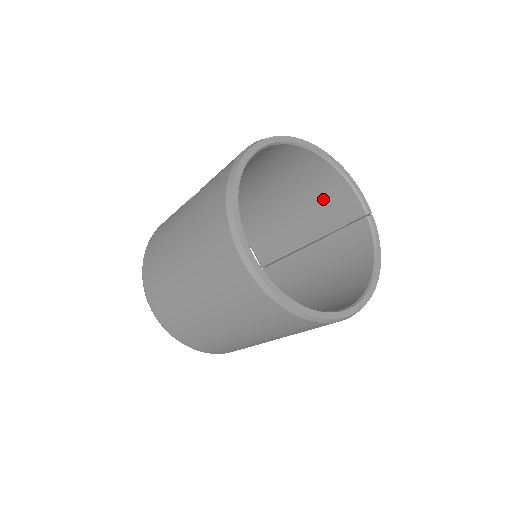
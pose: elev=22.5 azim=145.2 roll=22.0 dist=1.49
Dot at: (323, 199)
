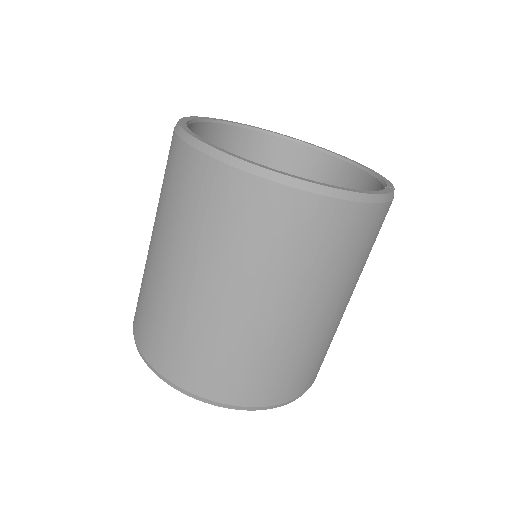
Dot at: occluded
